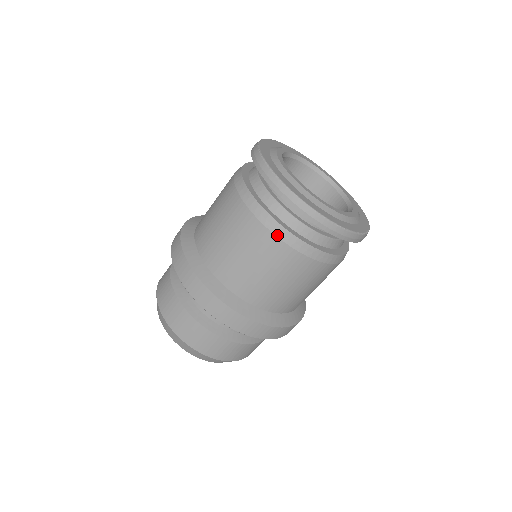
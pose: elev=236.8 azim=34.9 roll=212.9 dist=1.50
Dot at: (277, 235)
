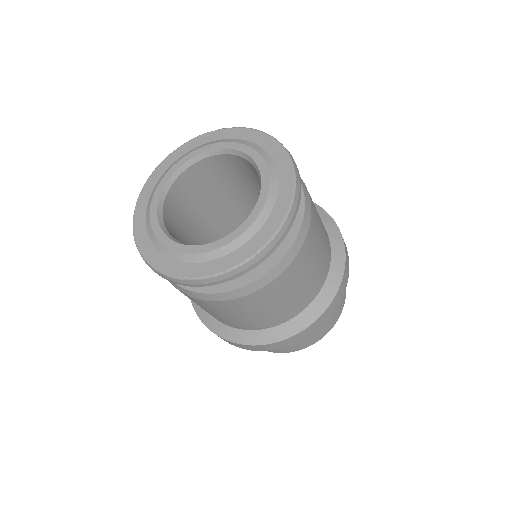
Dot at: occluded
